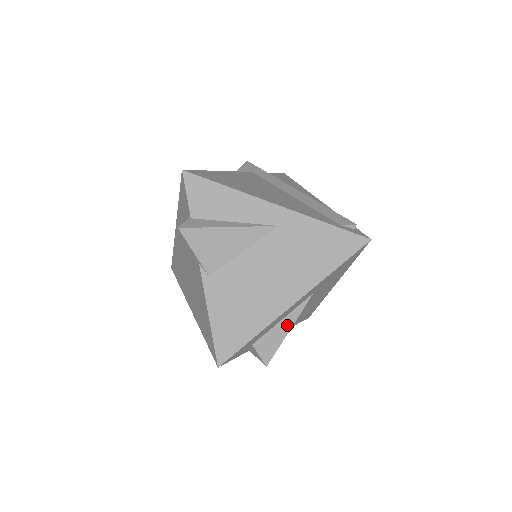
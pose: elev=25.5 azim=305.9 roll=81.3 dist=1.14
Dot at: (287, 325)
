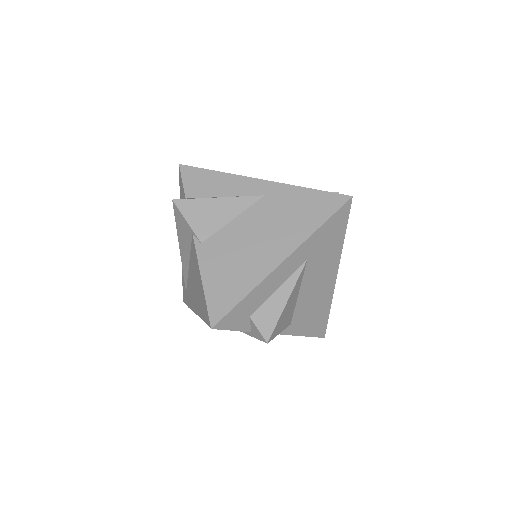
Dot at: (284, 295)
